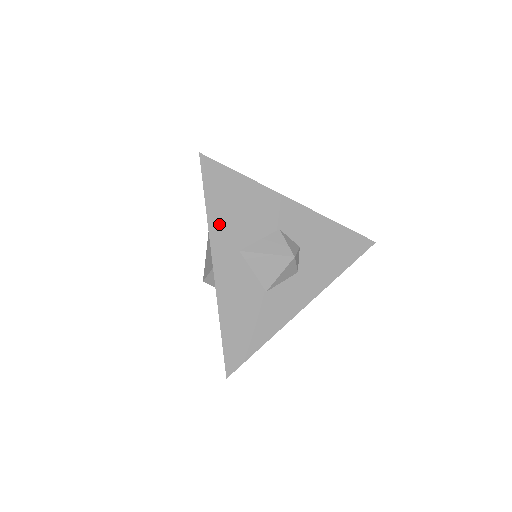
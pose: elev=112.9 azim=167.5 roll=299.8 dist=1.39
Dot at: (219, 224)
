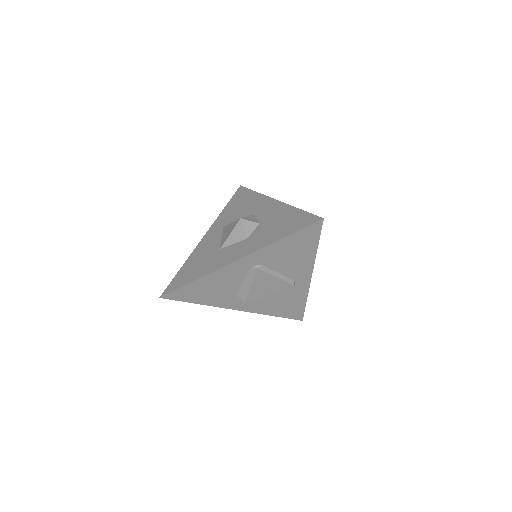
Dot at: (224, 214)
